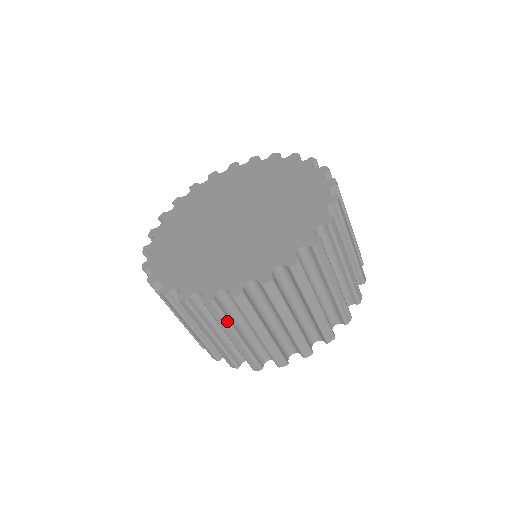
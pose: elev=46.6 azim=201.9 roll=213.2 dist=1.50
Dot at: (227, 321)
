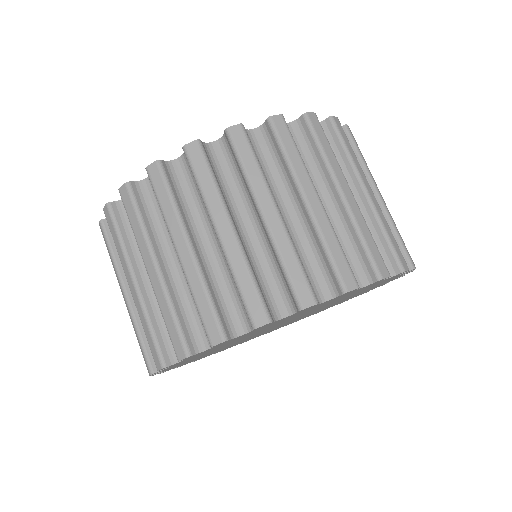
Dot at: (334, 154)
